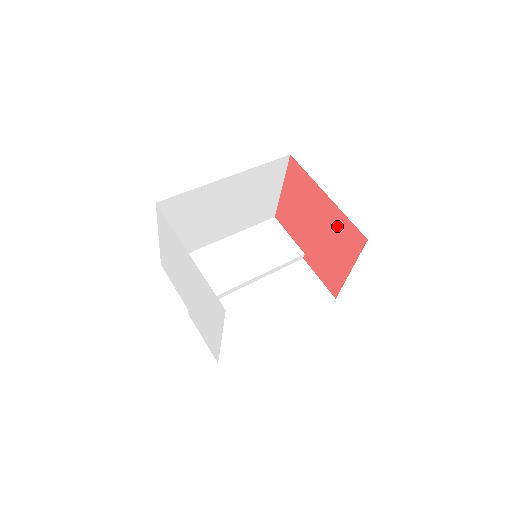
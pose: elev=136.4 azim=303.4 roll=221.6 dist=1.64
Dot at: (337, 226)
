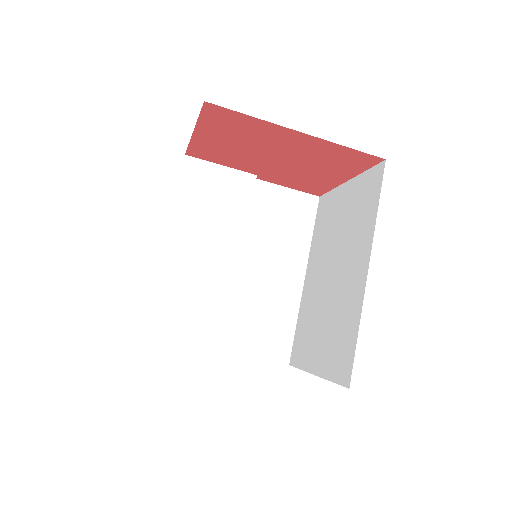
Dot at: (323, 154)
